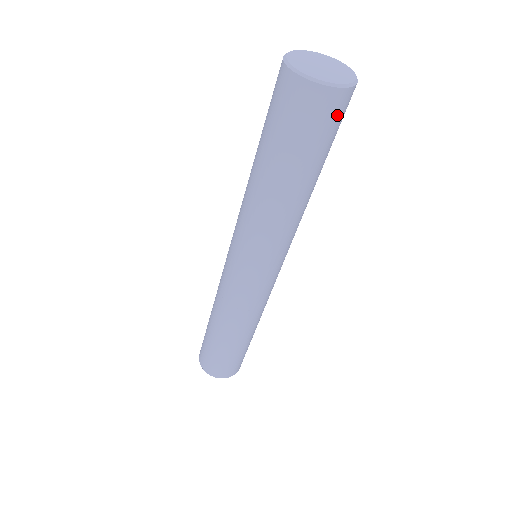
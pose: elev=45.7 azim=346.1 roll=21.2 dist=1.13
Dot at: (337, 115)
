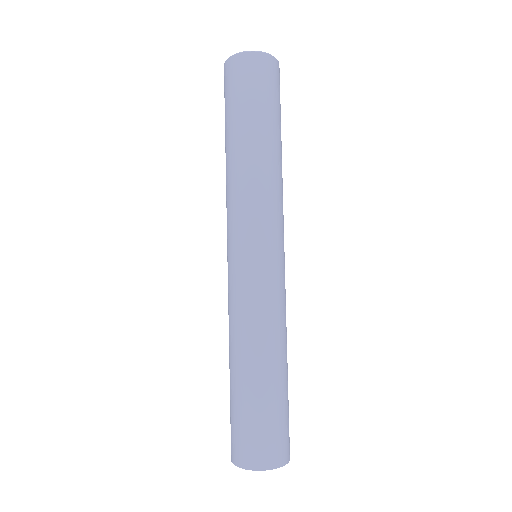
Dot at: (279, 85)
